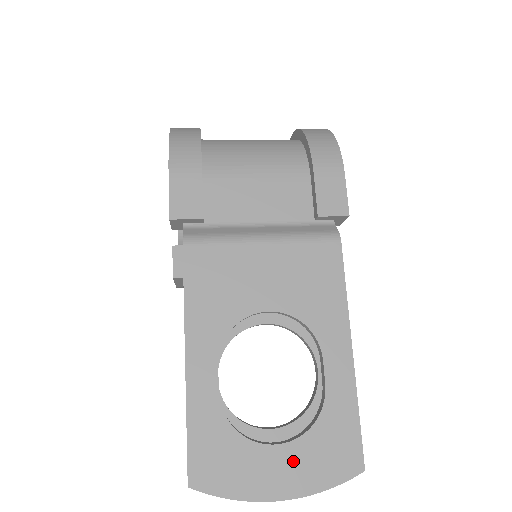
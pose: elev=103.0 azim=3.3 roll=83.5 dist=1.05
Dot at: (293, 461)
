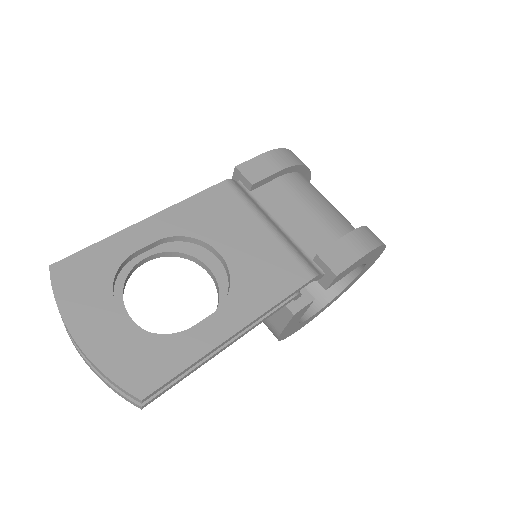
Dot at: (114, 333)
